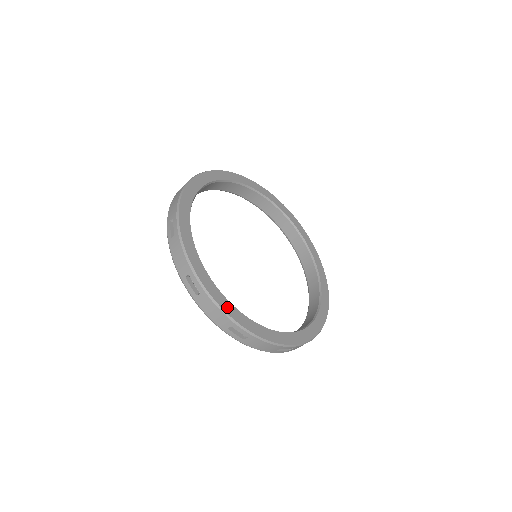
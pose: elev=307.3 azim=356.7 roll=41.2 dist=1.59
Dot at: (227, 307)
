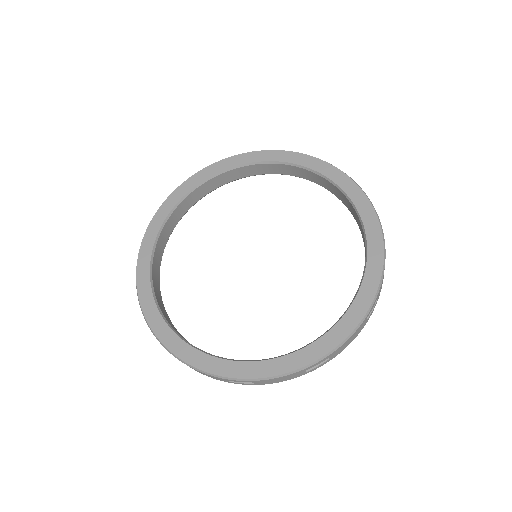
Dot at: (282, 366)
